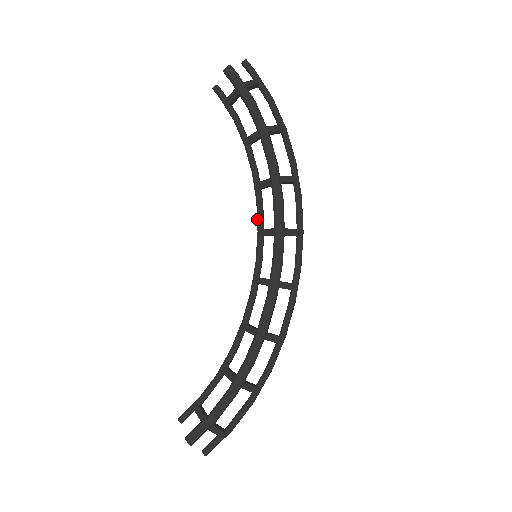
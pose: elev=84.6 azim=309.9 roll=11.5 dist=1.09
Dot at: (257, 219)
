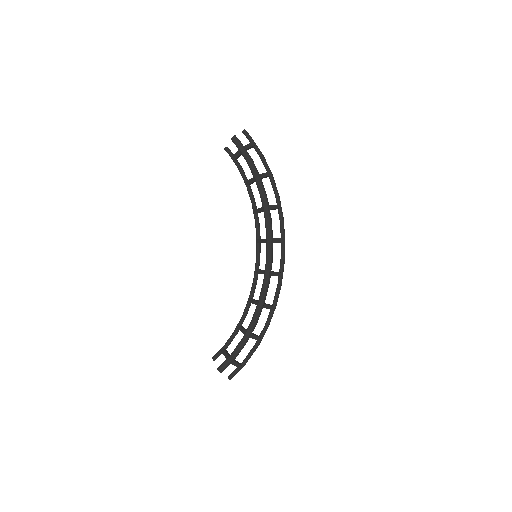
Dot at: (256, 233)
